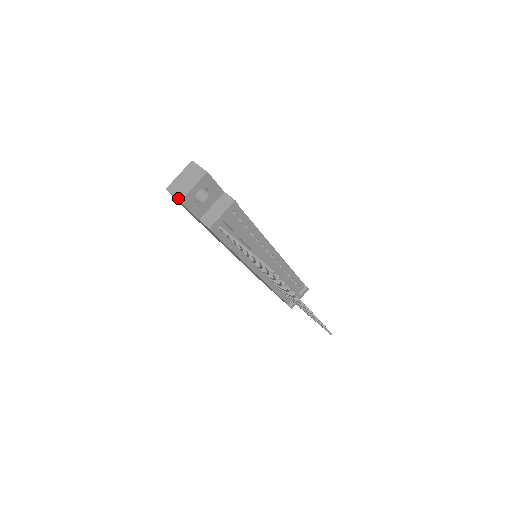
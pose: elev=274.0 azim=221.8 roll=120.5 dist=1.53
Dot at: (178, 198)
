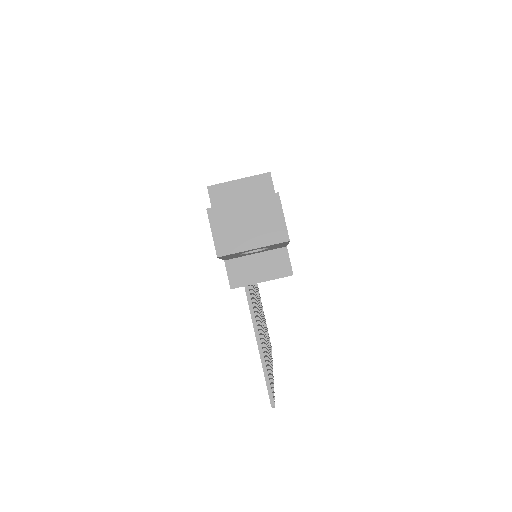
Dot at: (218, 248)
